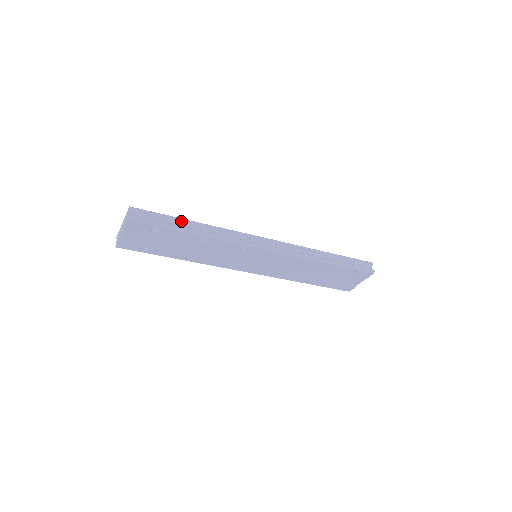
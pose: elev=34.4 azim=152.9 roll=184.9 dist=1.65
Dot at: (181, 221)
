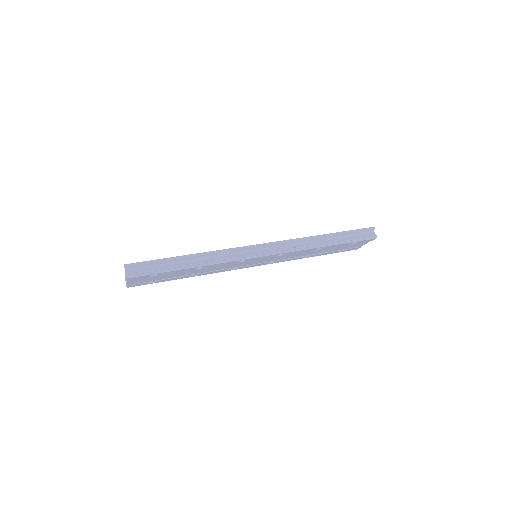
Dot at: (175, 259)
